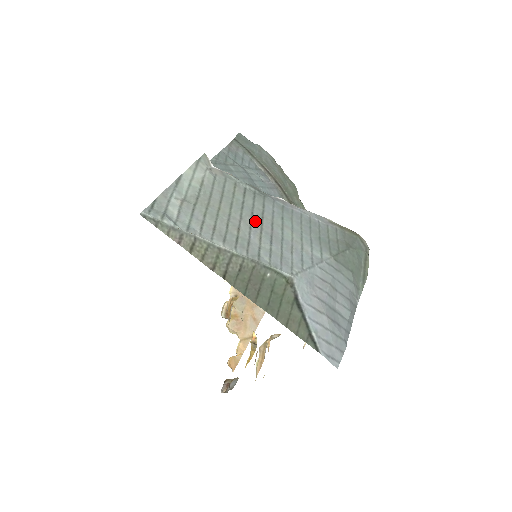
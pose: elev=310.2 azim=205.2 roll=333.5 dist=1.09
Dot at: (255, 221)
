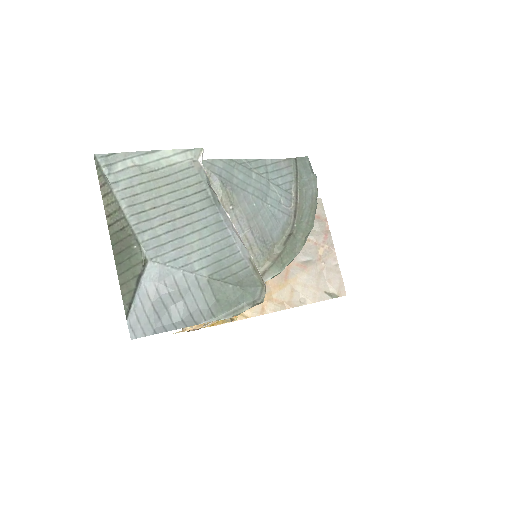
Dot at: (177, 212)
